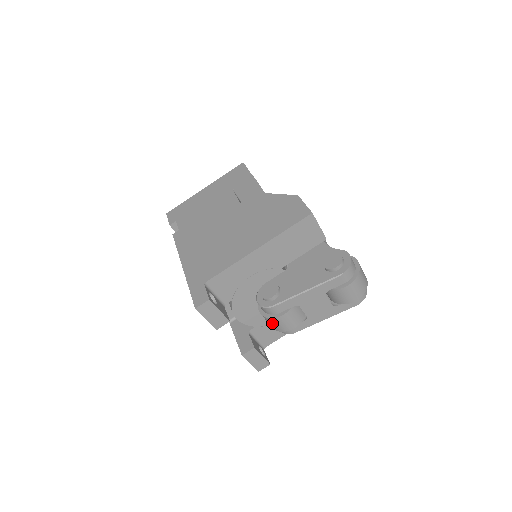
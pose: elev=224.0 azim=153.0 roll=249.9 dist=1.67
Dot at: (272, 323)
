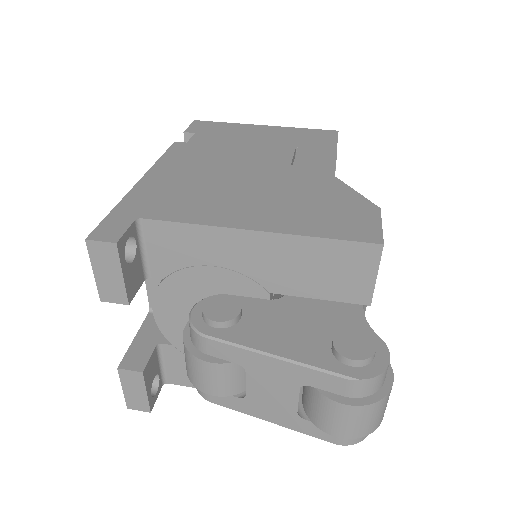
Dot at: (187, 360)
